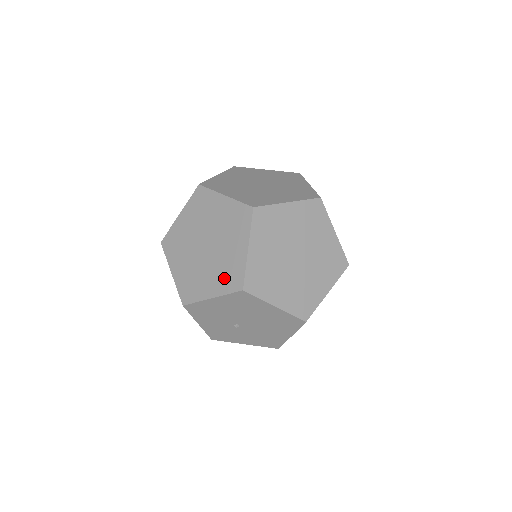
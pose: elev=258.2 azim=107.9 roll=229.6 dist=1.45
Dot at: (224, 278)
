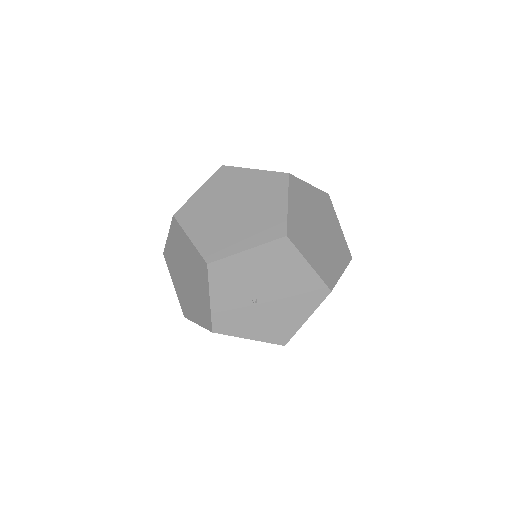
Dot at: (262, 230)
